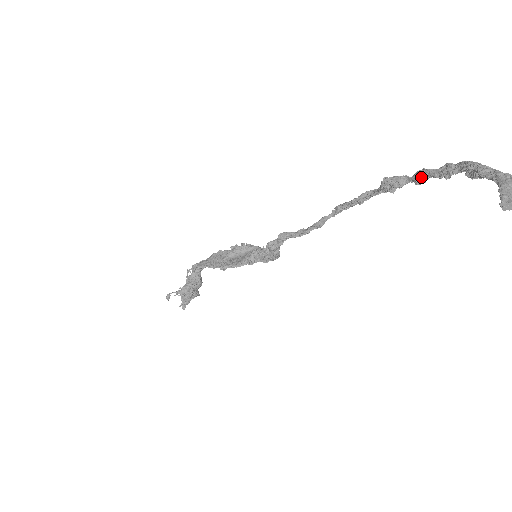
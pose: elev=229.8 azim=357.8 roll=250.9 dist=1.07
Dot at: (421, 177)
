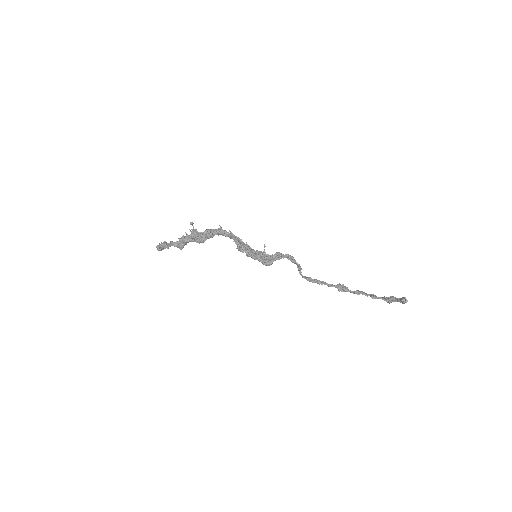
Dot at: (359, 292)
